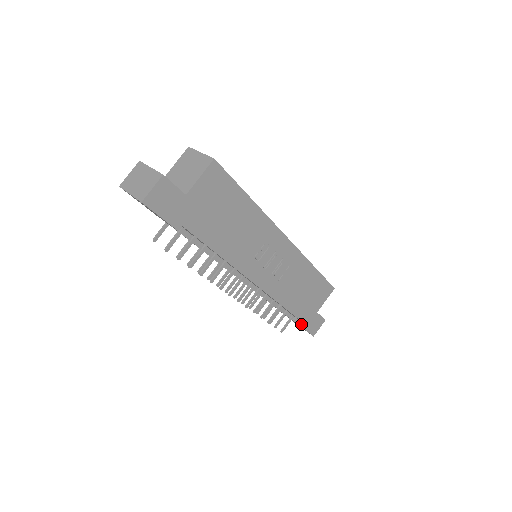
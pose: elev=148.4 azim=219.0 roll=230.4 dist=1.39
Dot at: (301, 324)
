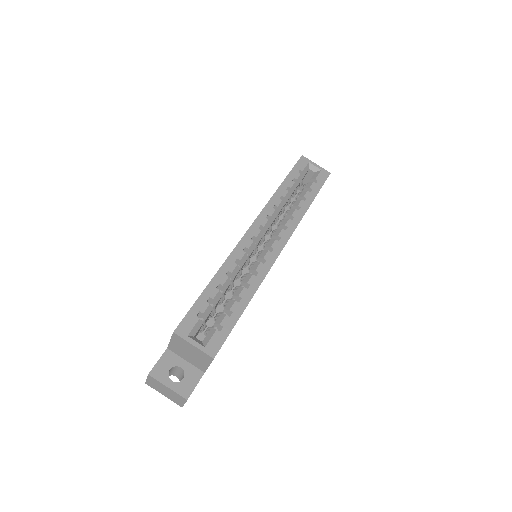
Dot at: occluded
